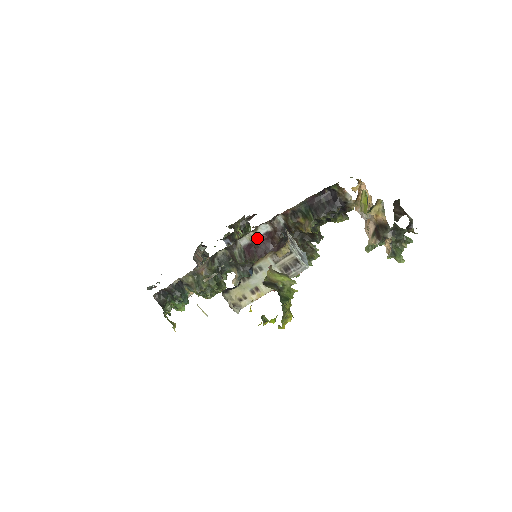
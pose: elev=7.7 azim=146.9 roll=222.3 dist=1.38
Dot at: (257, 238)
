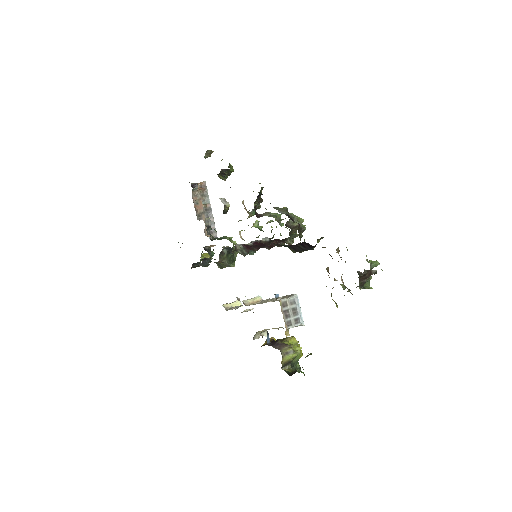
Dot at: (251, 245)
